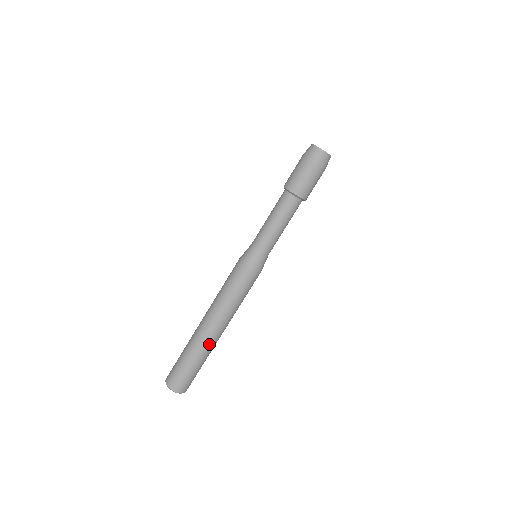
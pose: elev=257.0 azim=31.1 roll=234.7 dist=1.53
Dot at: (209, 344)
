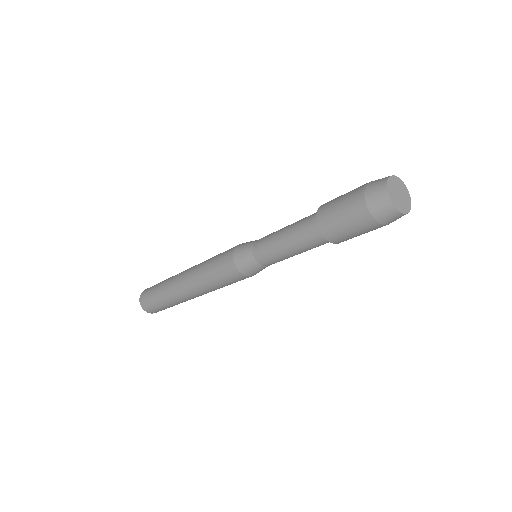
Dot at: occluded
